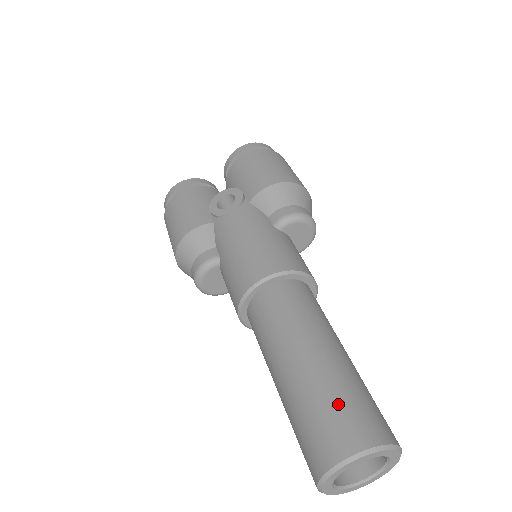
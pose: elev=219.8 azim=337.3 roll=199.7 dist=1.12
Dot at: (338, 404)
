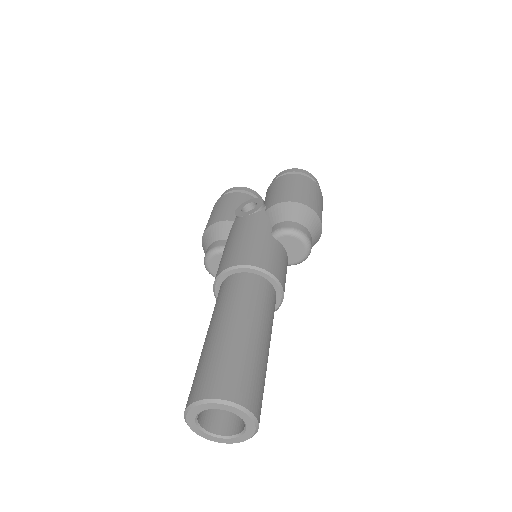
Dot at: (222, 364)
